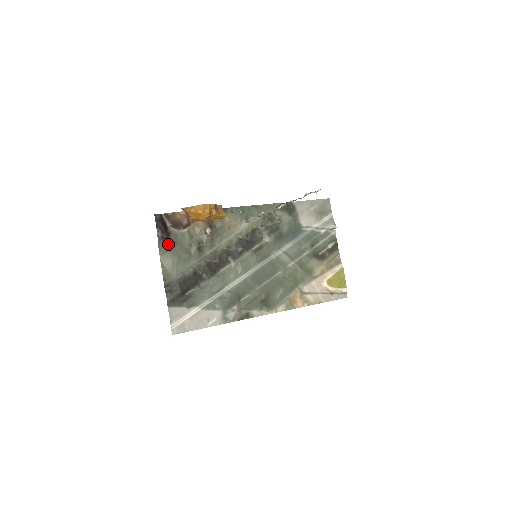
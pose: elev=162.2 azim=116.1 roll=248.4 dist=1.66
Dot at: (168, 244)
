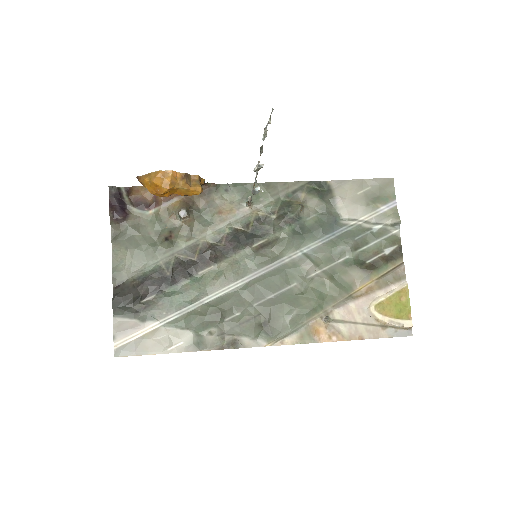
Dot at: (125, 229)
